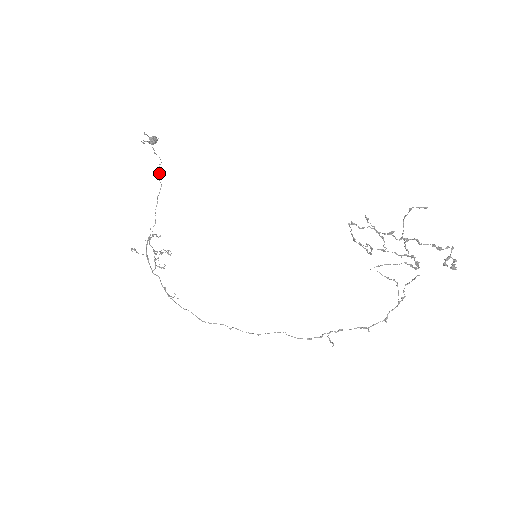
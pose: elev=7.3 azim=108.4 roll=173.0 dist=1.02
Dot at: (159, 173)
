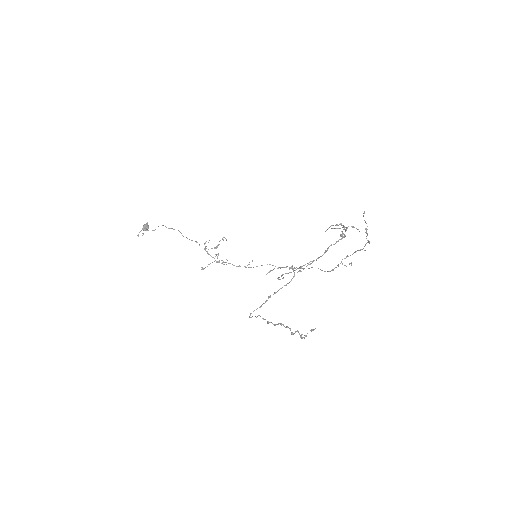
Dot at: (169, 228)
